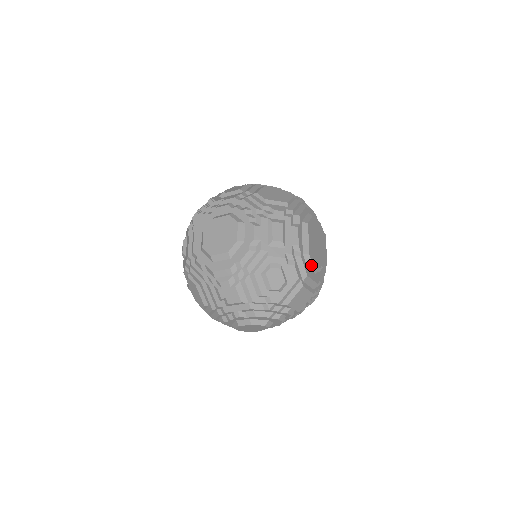
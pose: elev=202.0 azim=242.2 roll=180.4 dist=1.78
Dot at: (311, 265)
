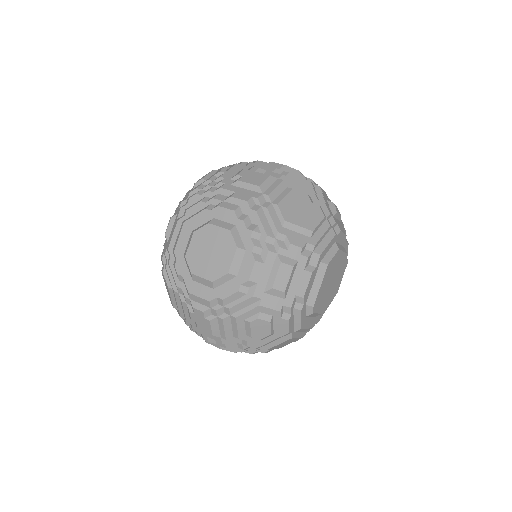
Dot at: (311, 314)
